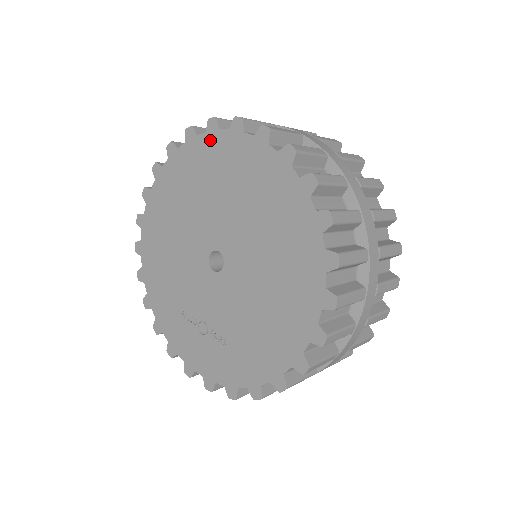
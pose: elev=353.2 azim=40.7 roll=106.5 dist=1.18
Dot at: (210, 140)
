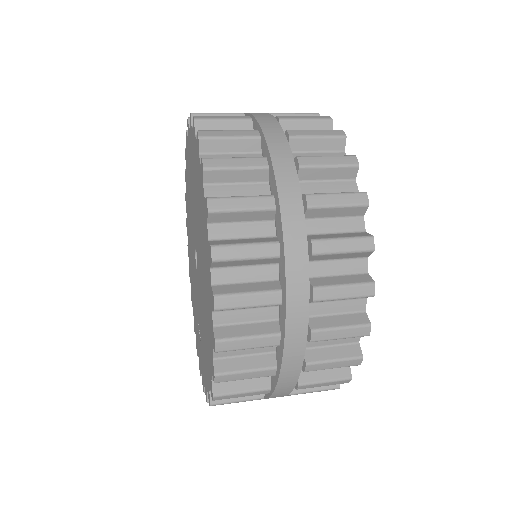
Dot at: (190, 136)
